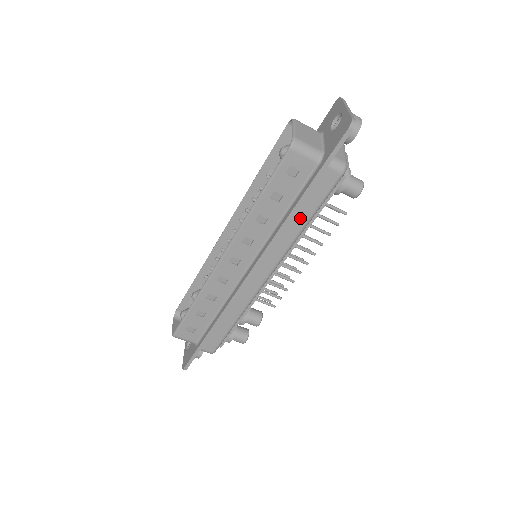
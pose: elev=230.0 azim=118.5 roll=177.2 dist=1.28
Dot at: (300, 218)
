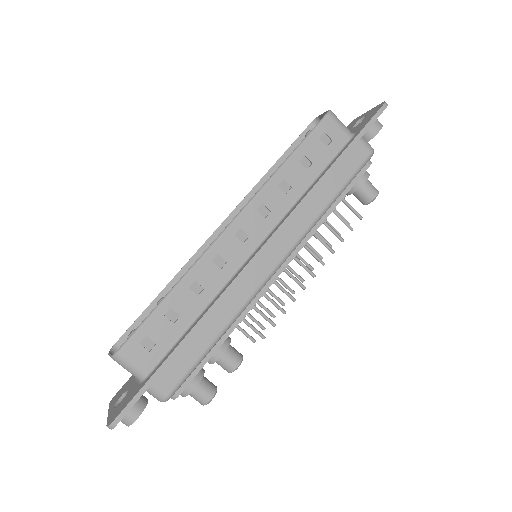
Dot at: (326, 193)
